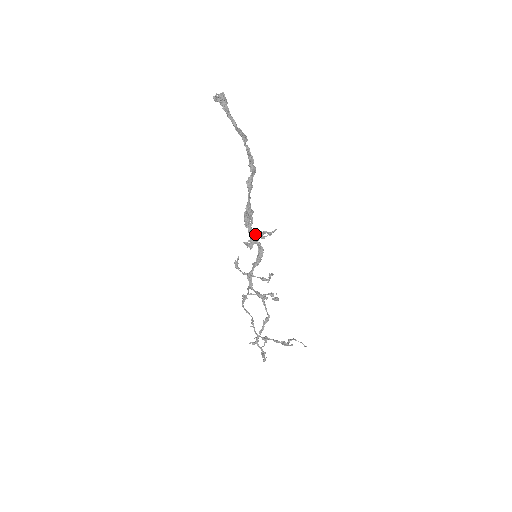
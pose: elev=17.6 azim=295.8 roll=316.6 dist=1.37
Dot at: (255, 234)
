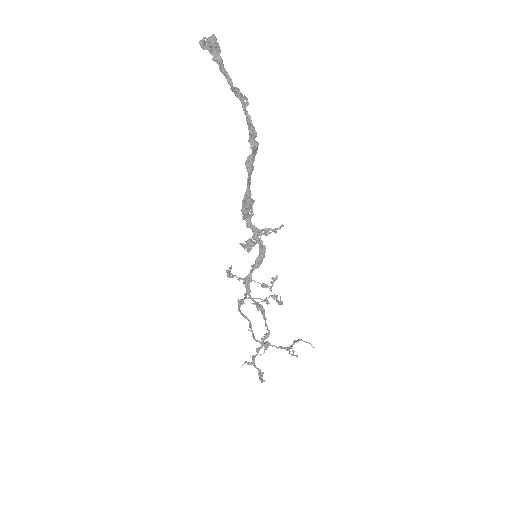
Dot at: (255, 229)
